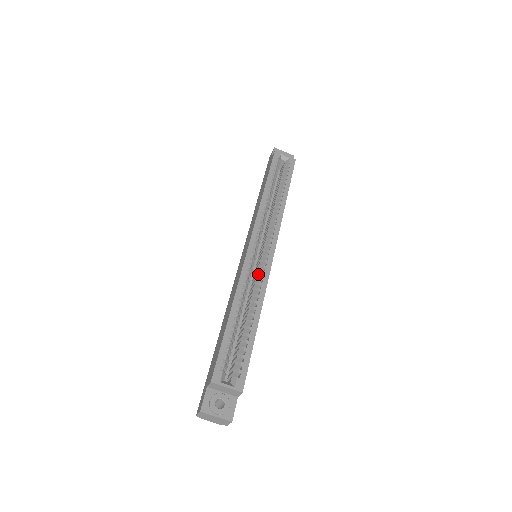
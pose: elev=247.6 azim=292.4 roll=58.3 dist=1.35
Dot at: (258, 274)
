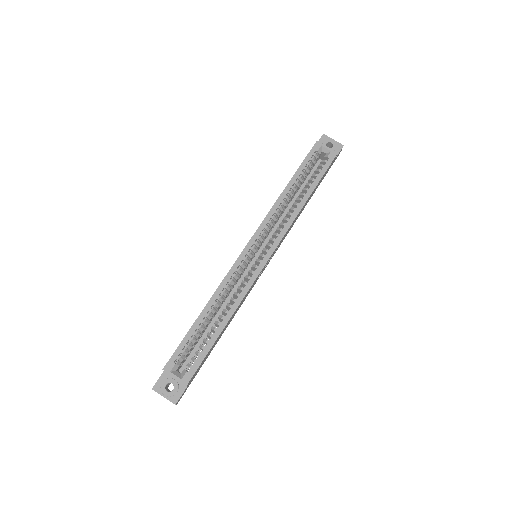
Dot at: (245, 278)
